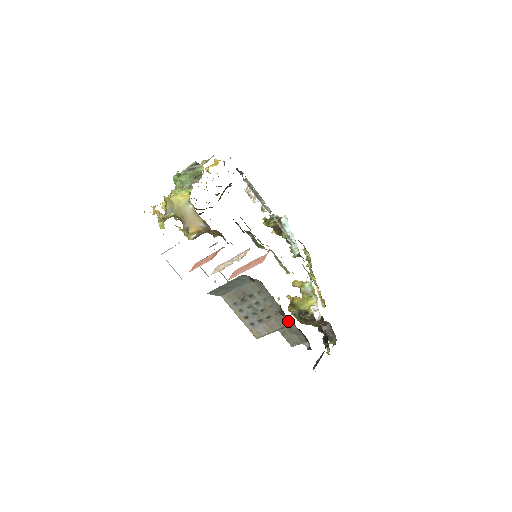
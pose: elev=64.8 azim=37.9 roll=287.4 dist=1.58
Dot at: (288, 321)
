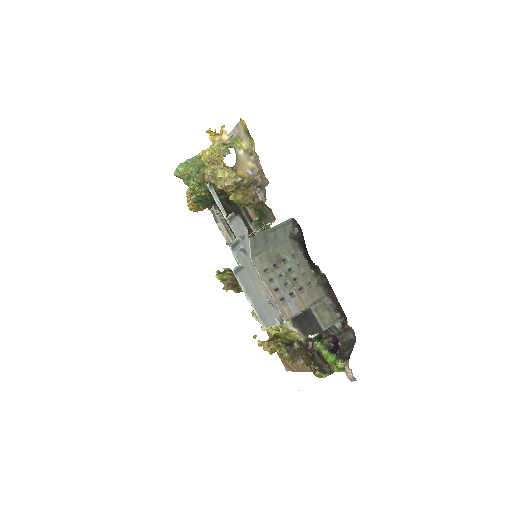
Dot at: (320, 293)
